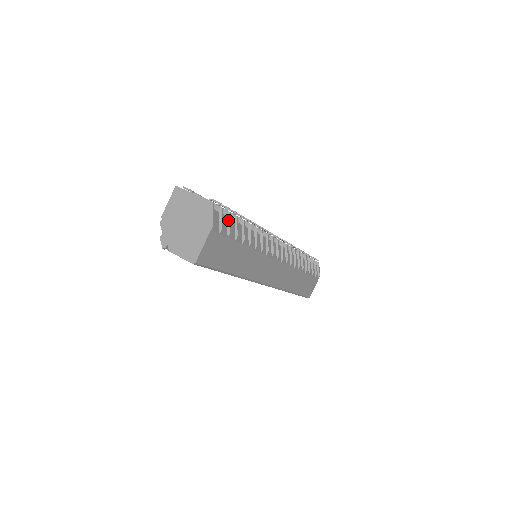
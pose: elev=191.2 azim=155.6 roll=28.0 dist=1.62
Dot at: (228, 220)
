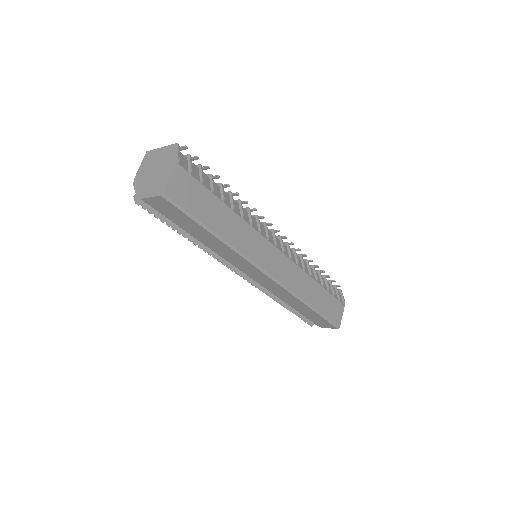
Dot at: (200, 170)
